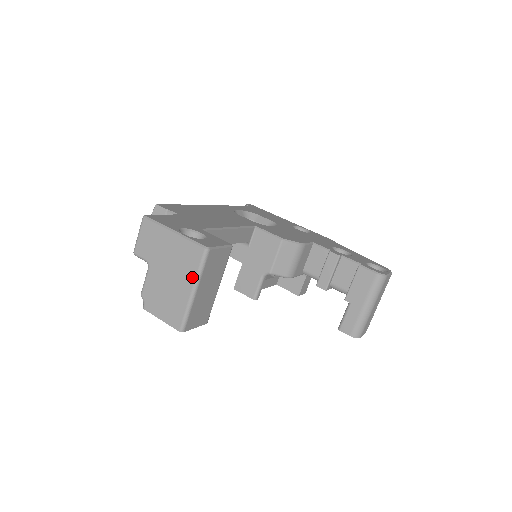
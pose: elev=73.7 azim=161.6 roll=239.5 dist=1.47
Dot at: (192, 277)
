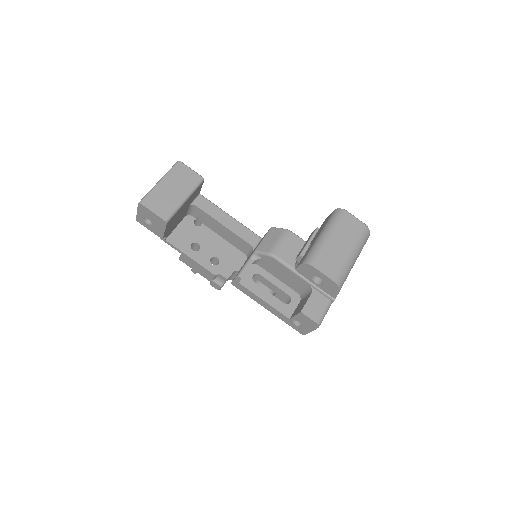
Dot at: occluded
